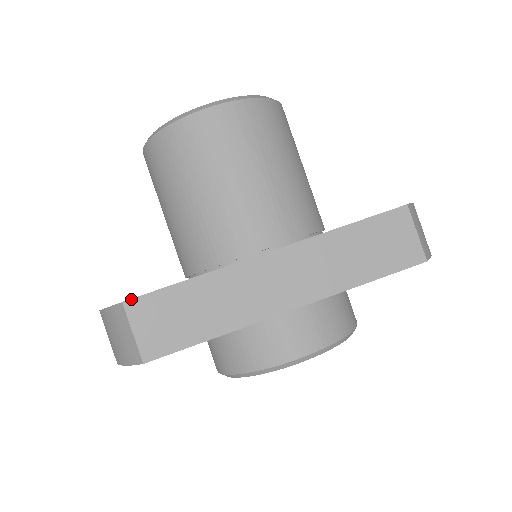
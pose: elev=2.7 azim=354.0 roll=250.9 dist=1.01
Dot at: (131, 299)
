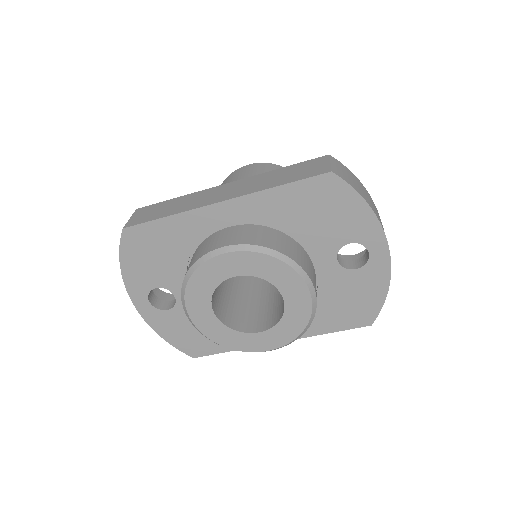
Dot at: (141, 208)
